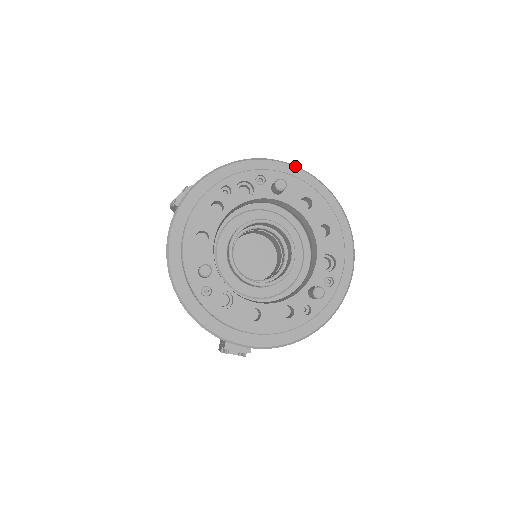
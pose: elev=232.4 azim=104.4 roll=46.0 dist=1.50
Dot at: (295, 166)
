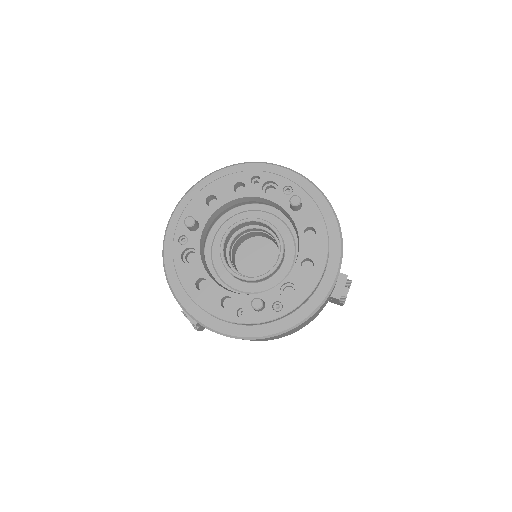
Dot at: (328, 201)
